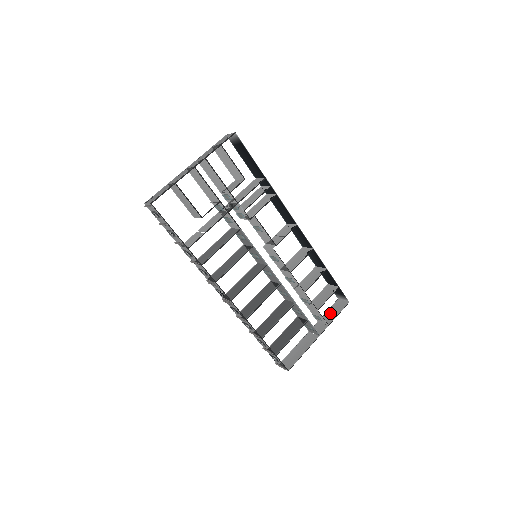
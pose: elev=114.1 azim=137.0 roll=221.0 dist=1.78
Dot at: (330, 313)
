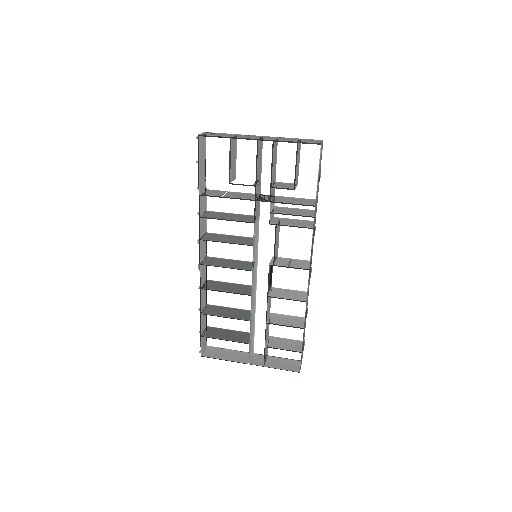
Dot at: (280, 361)
